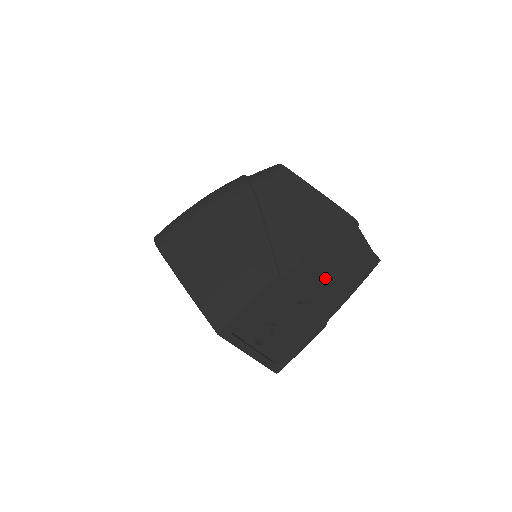
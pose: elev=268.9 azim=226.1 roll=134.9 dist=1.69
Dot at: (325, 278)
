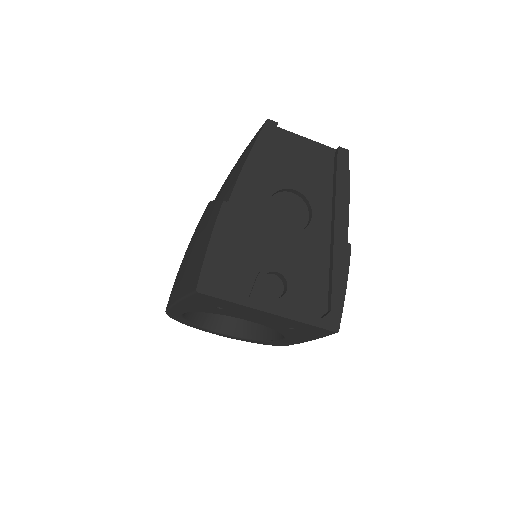
Dot at: (301, 198)
